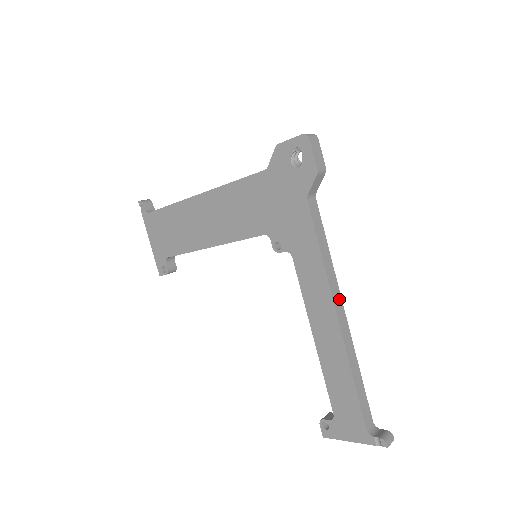
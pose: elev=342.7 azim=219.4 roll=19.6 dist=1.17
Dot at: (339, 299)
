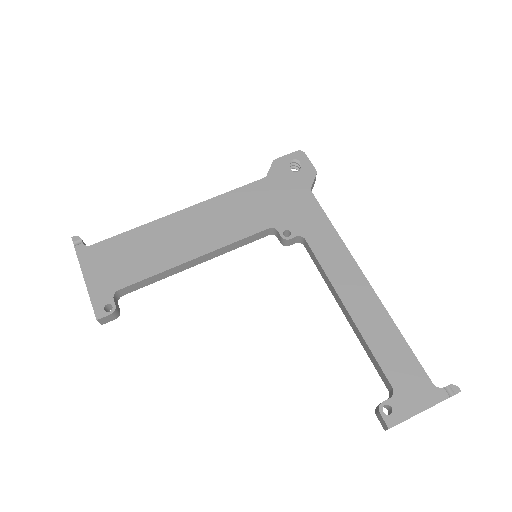
Dot at: occluded
